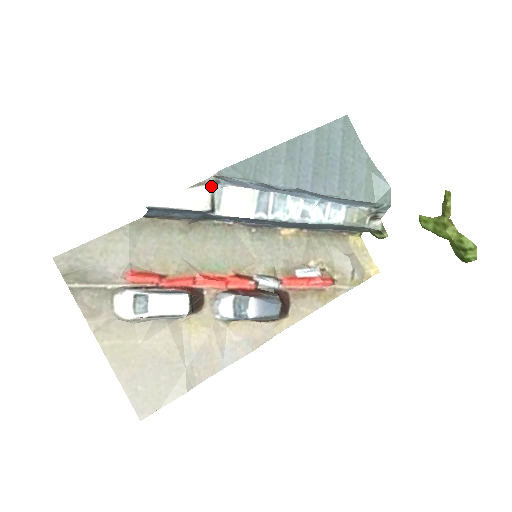
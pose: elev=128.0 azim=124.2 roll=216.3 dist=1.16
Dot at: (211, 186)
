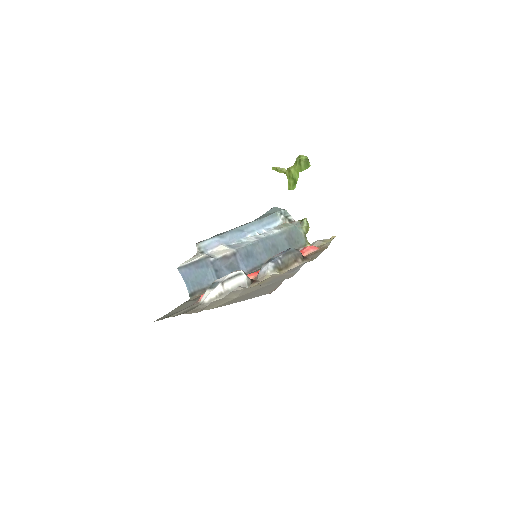
Dot at: (201, 254)
